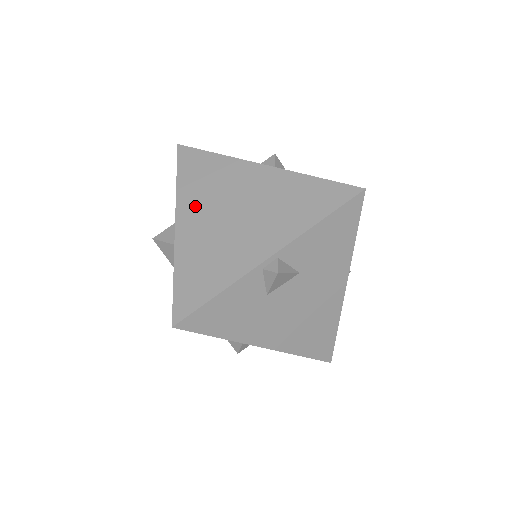
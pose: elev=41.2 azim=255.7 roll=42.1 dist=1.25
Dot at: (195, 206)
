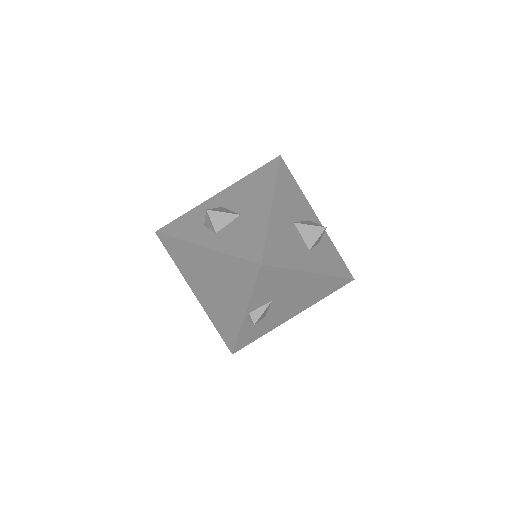
Dot at: (193, 281)
